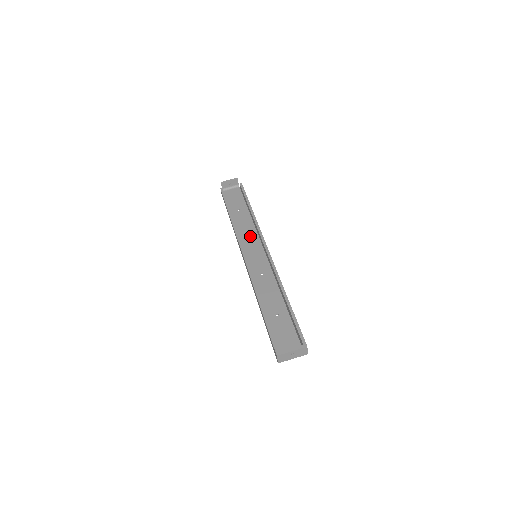
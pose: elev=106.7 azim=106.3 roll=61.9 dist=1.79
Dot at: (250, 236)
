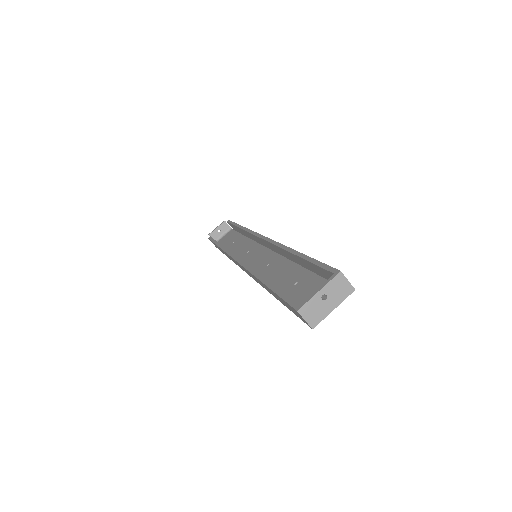
Dot at: (248, 249)
